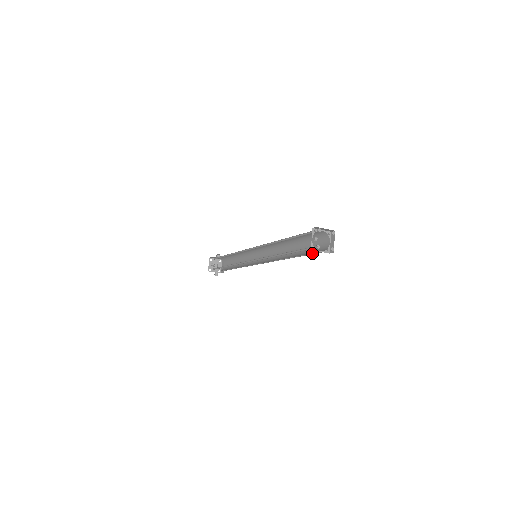
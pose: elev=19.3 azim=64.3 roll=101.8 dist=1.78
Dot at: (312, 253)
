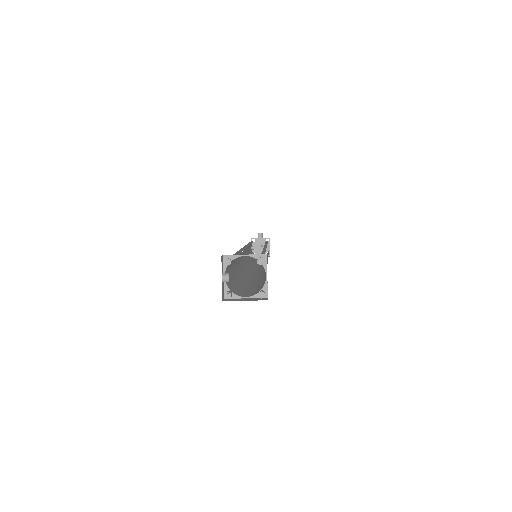
Dot at: occluded
